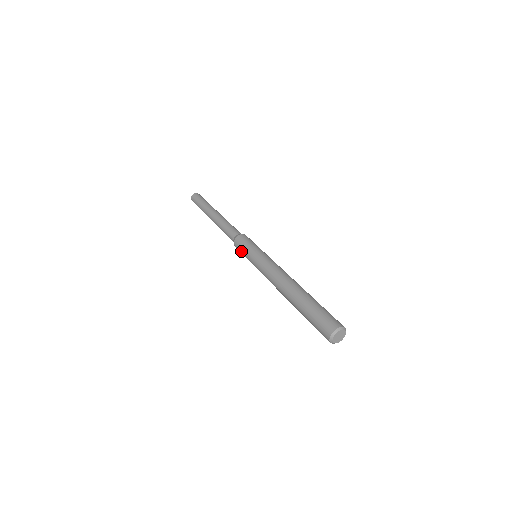
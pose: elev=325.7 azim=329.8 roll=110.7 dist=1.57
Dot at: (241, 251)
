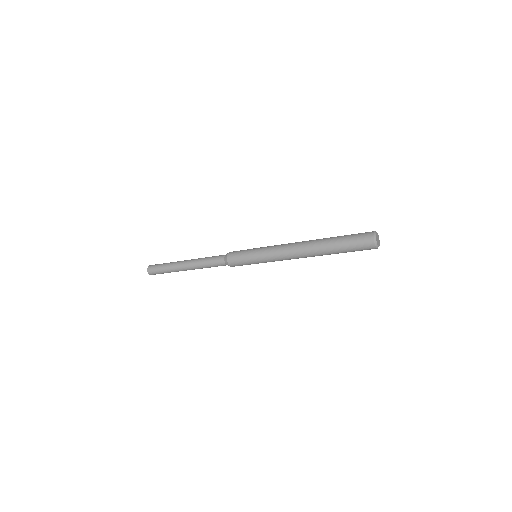
Dot at: (240, 256)
